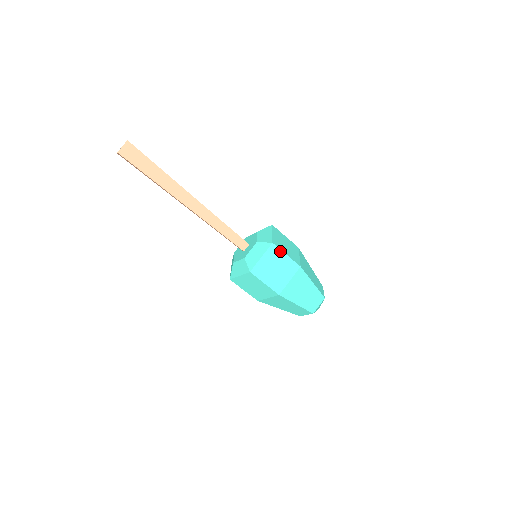
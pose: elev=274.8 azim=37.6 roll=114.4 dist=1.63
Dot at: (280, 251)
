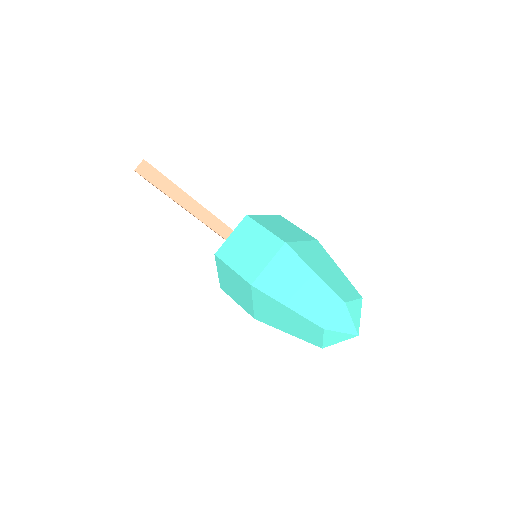
Dot at: (256, 224)
